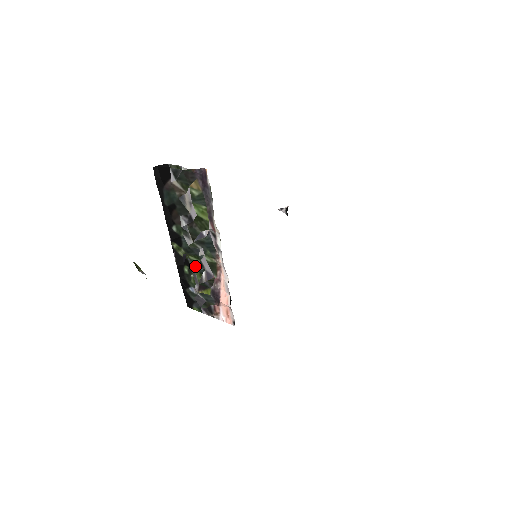
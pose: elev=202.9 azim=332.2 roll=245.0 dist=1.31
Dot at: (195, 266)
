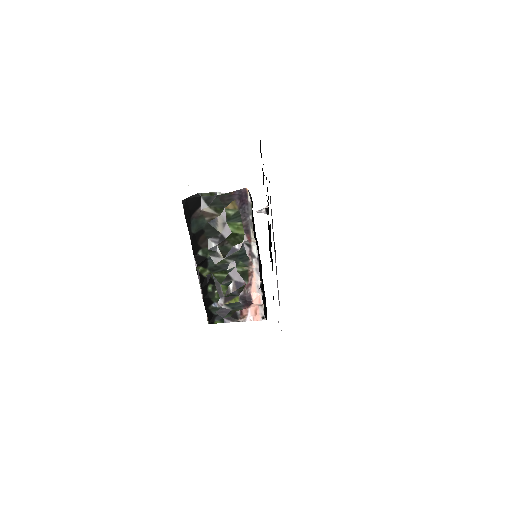
Dot at: (221, 281)
